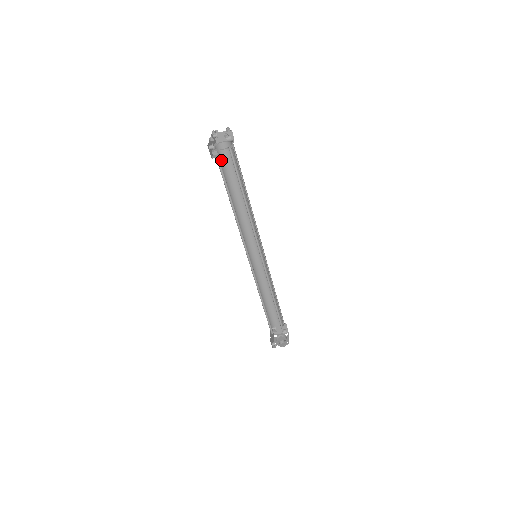
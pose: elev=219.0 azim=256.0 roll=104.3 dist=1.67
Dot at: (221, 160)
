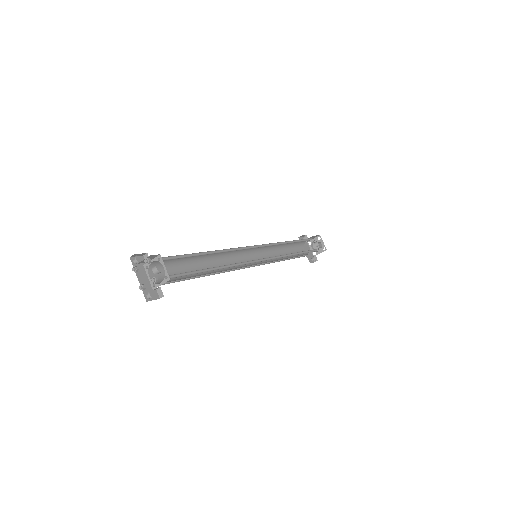
Dot at: (163, 268)
